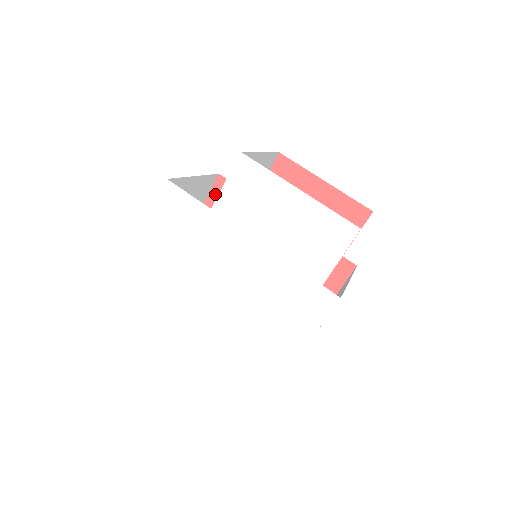
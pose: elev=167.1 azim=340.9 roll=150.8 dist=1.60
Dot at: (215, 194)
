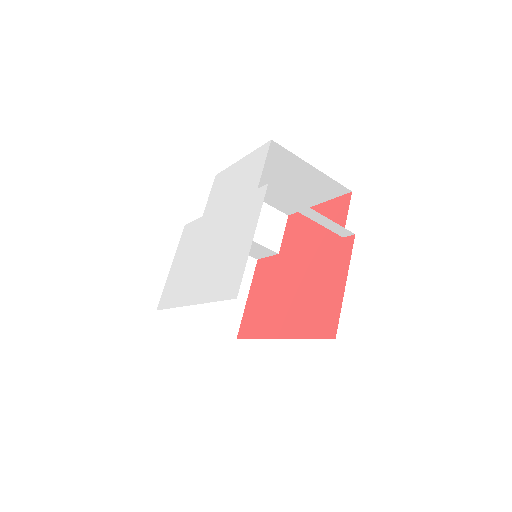
Dot at: (256, 274)
